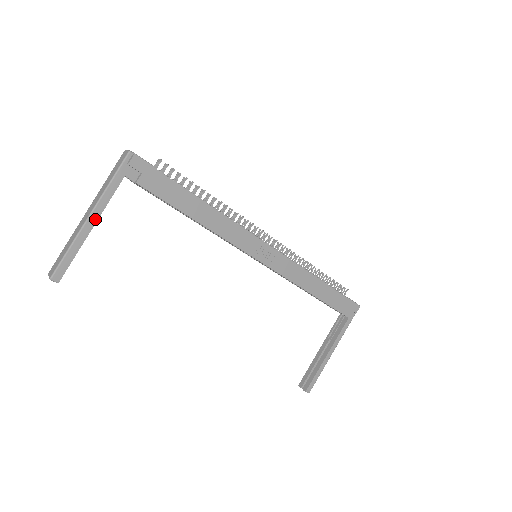
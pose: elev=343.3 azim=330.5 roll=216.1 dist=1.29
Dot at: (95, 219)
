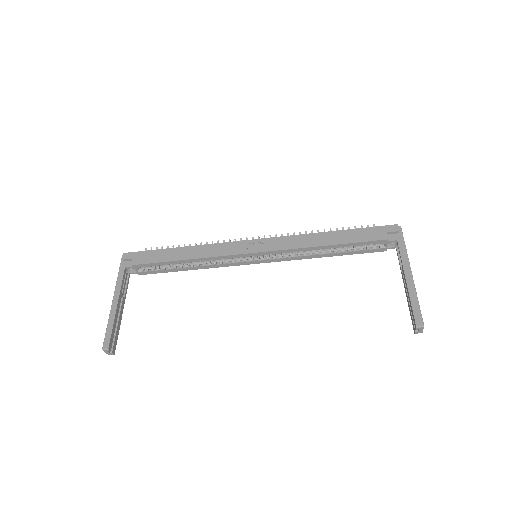
Dot at: (117, 299)
